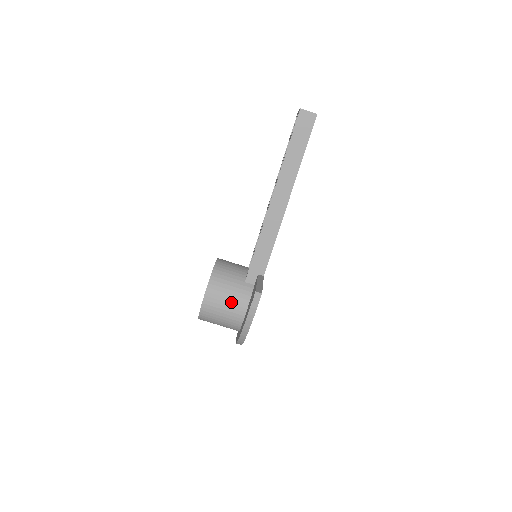
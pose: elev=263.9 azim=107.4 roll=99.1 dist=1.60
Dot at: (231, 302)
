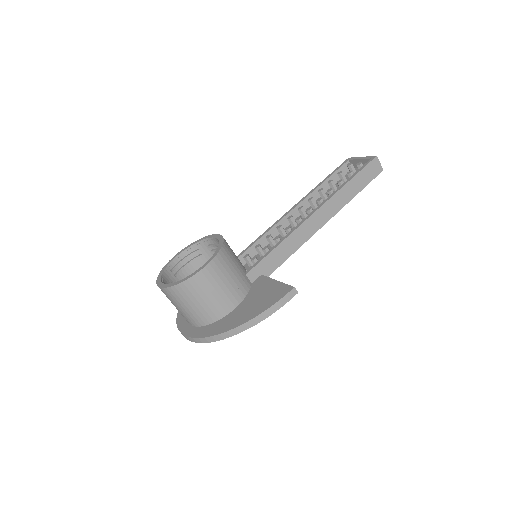
Dot at: (229, 287)
